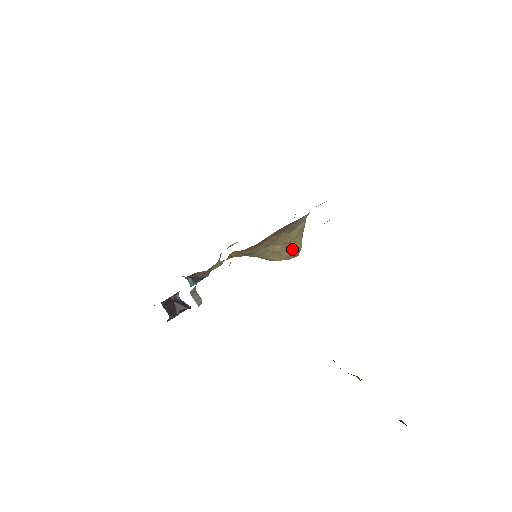
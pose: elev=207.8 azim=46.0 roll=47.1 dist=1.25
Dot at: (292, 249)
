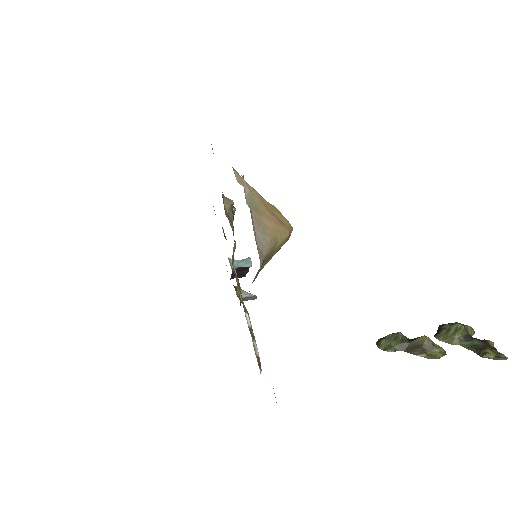
Dot at: occluded
